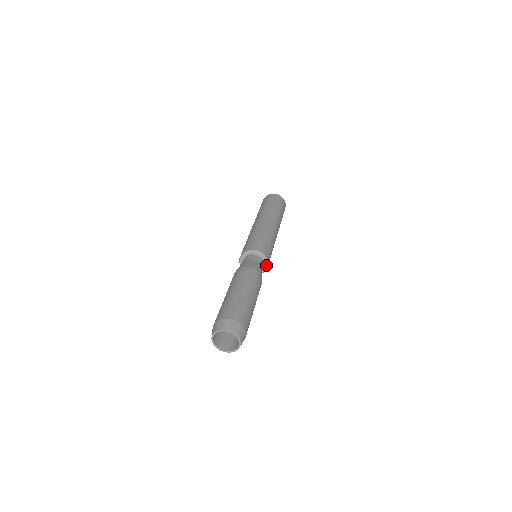
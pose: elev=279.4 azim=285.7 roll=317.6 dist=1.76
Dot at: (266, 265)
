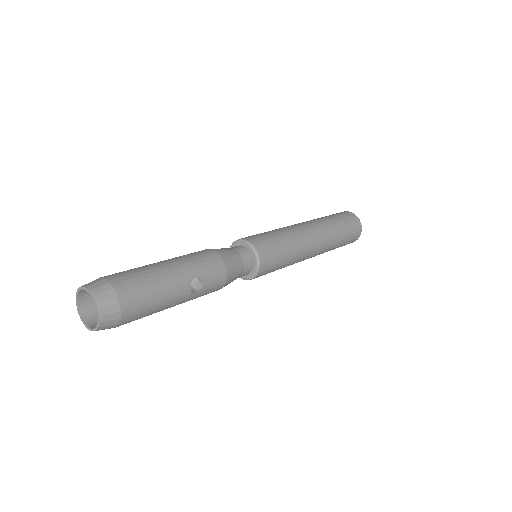
Dot at: (256, 262)
